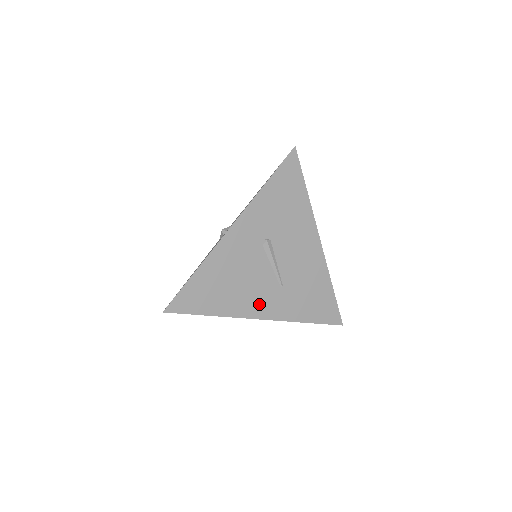
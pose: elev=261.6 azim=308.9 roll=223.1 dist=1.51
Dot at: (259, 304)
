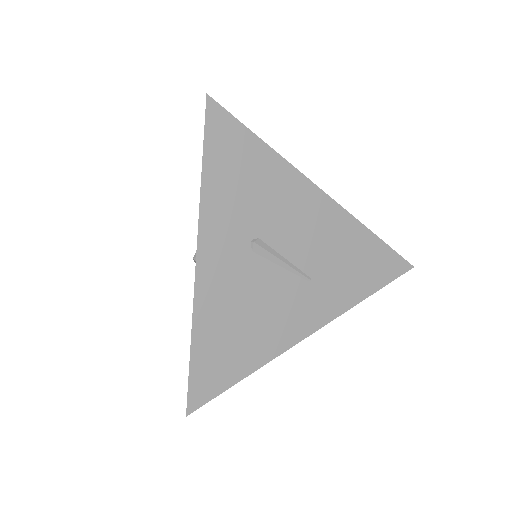
Dot at: (296, 320)
